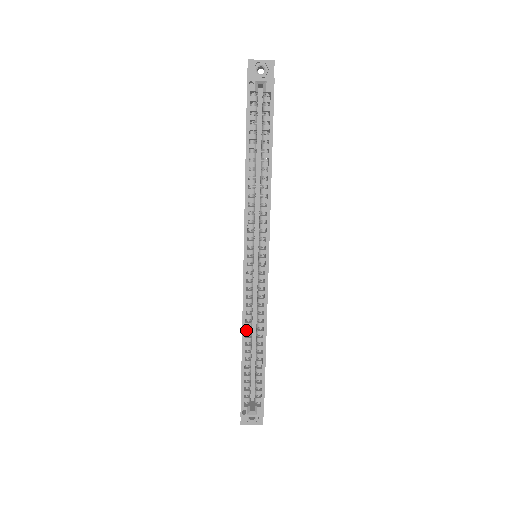
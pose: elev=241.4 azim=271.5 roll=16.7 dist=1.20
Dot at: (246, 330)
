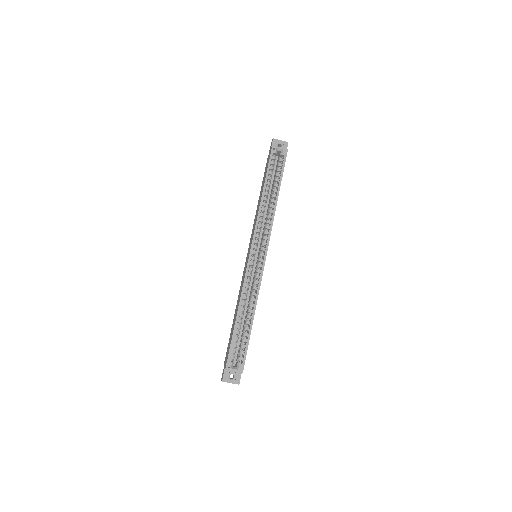
Dot at: occluded
